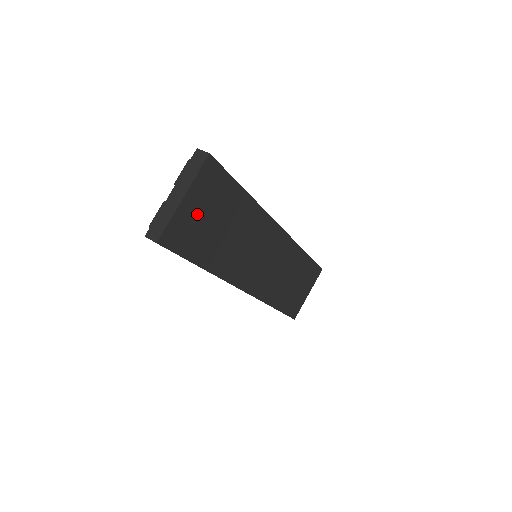
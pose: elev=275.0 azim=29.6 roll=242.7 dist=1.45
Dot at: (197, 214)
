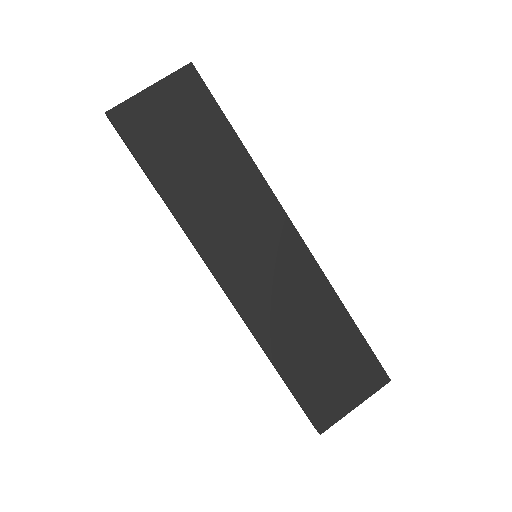
Dot at: (163, 116)
